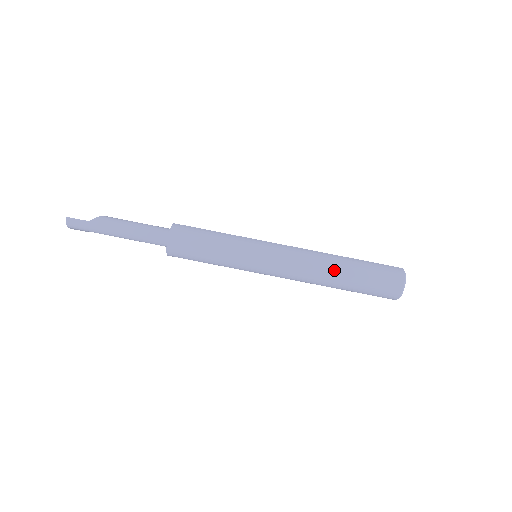
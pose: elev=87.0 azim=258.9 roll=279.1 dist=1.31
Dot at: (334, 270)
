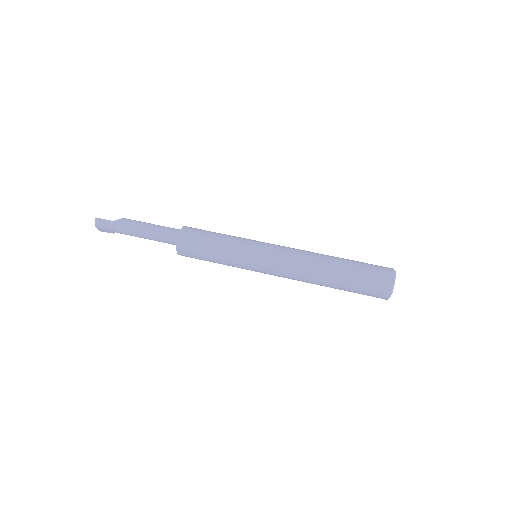
Dot at: (326, 266)
